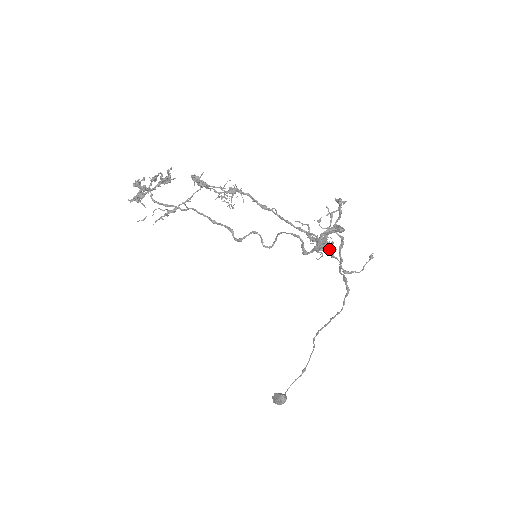
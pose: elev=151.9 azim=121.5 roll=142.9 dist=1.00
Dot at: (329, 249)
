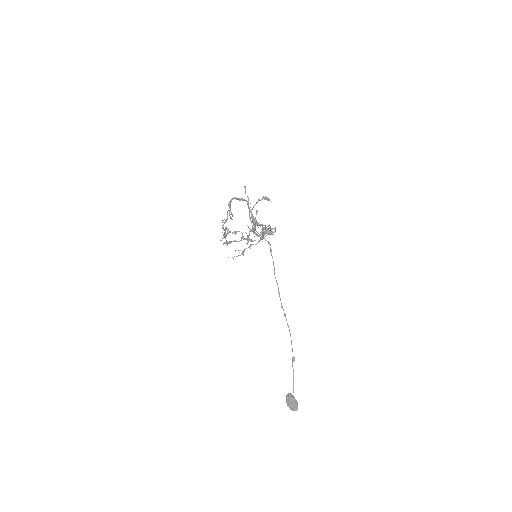
Dot at: (257, 223)
